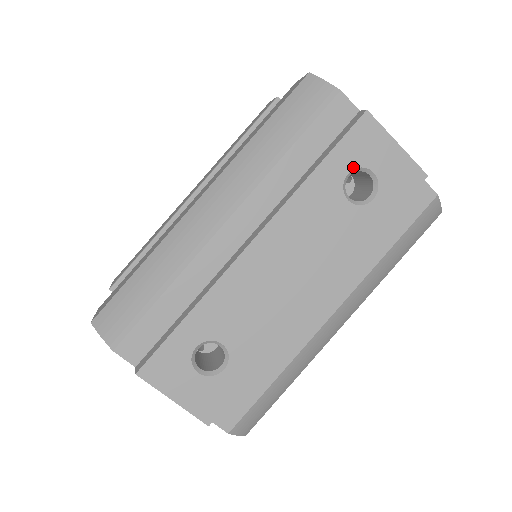
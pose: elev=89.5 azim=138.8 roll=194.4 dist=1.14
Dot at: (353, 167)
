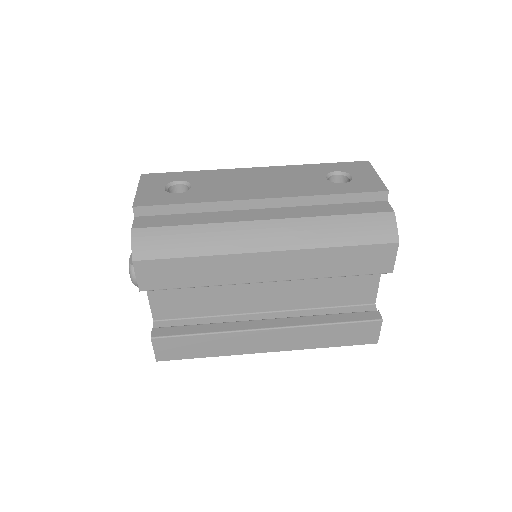
Dot at: (341, 171)
